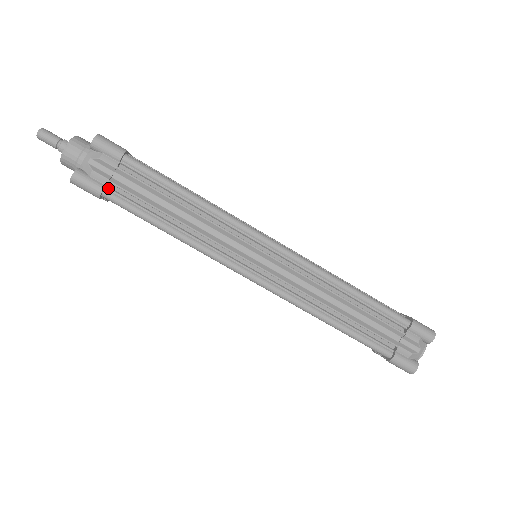
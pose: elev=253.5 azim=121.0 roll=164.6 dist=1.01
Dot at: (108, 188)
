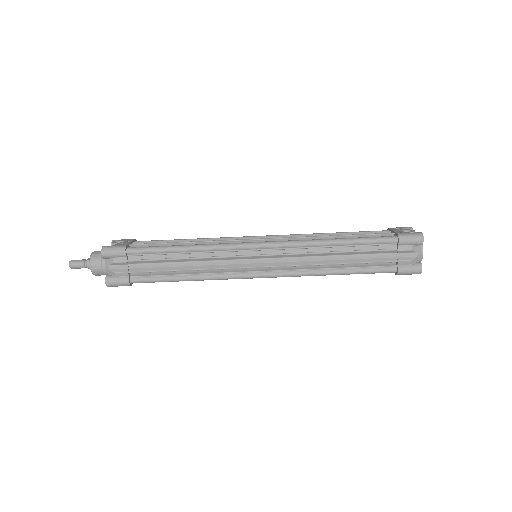
Dot at: (131, 277)
